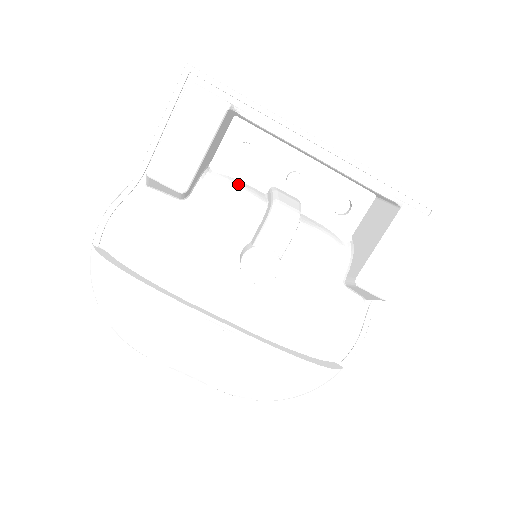
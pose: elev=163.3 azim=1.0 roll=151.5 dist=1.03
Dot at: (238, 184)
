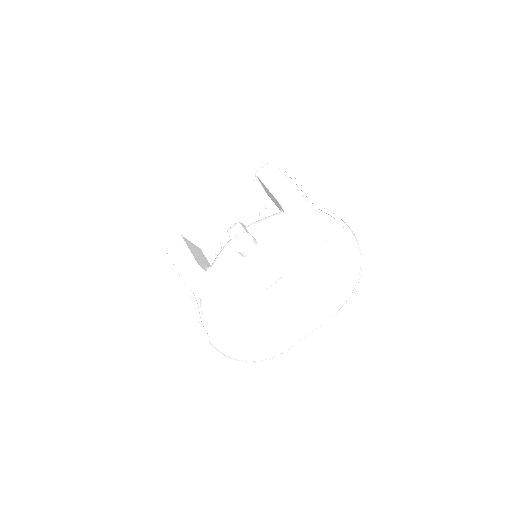
Dot at: occluded
